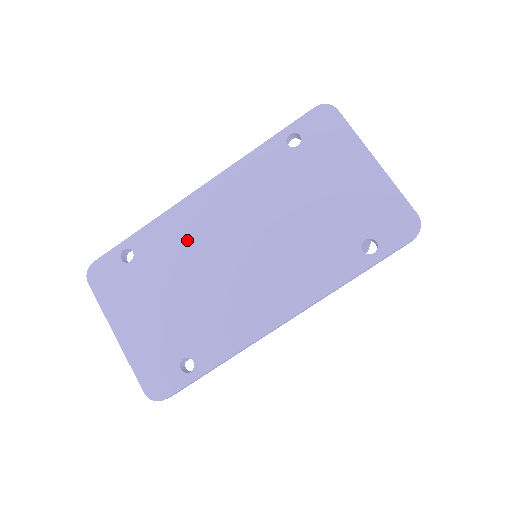
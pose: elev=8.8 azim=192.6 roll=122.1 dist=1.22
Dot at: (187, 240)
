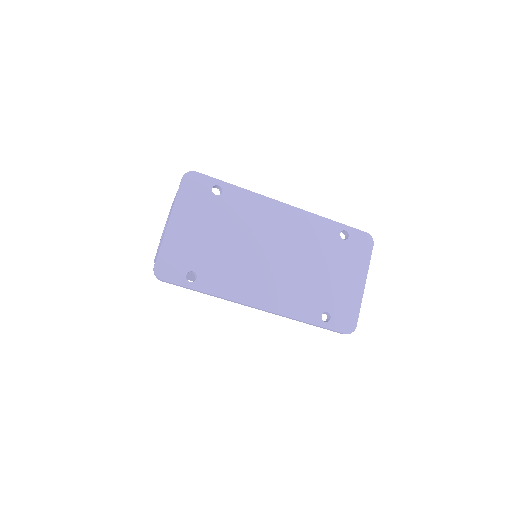
Dot at: (254, 219)
